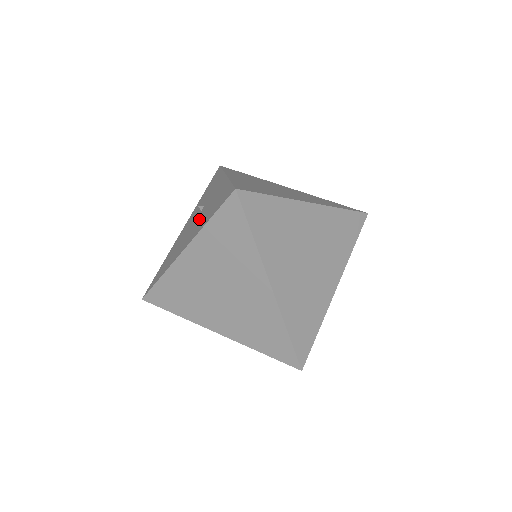
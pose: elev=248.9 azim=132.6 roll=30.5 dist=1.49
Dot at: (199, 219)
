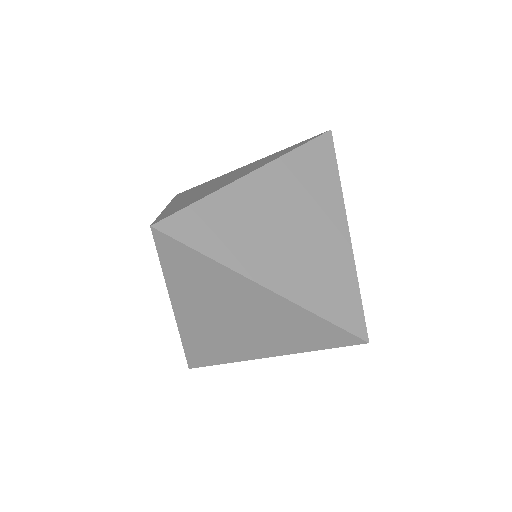
Dot at: occluded
